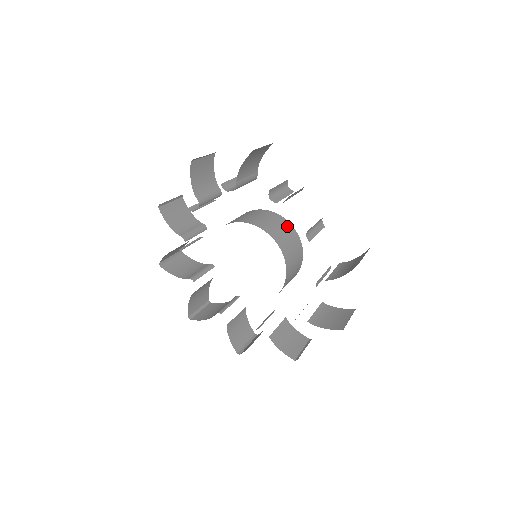
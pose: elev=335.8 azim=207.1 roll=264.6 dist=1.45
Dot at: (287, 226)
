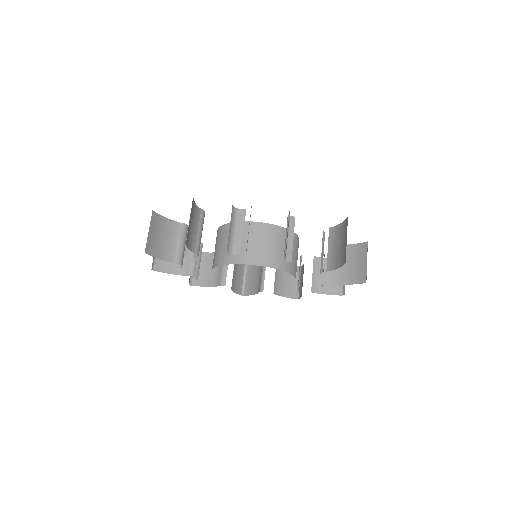
Dot at: occluded
